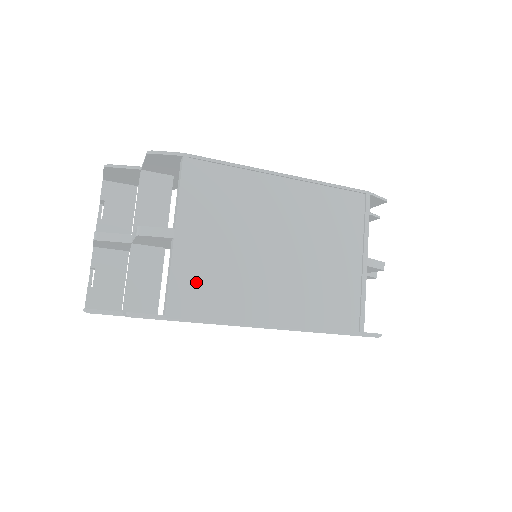
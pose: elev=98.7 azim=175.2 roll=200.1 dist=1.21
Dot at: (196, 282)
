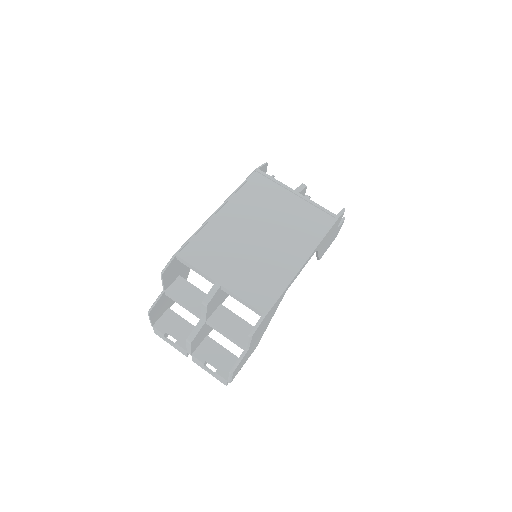
Dot at: (253, 288)
